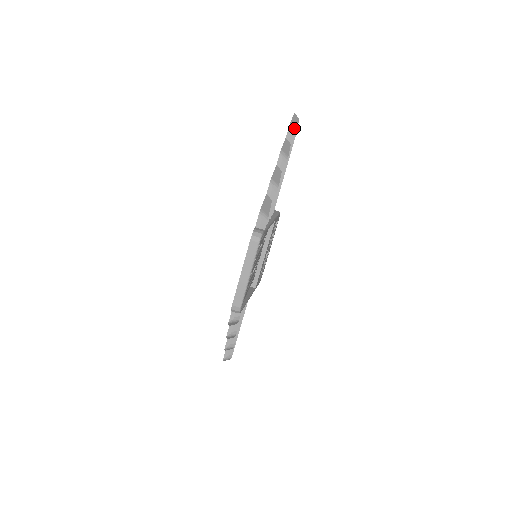
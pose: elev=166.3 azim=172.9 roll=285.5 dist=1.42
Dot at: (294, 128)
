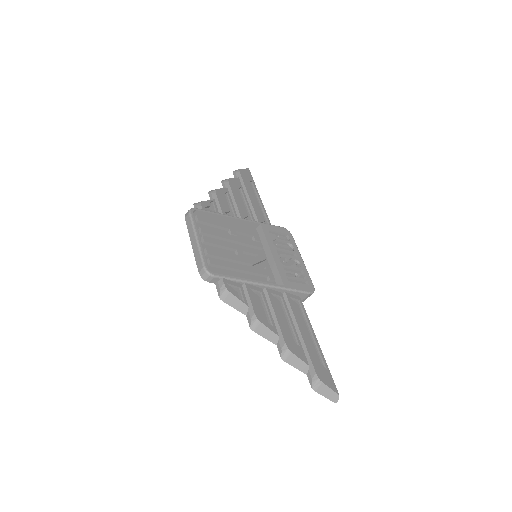
Dot at: (237, 170)
